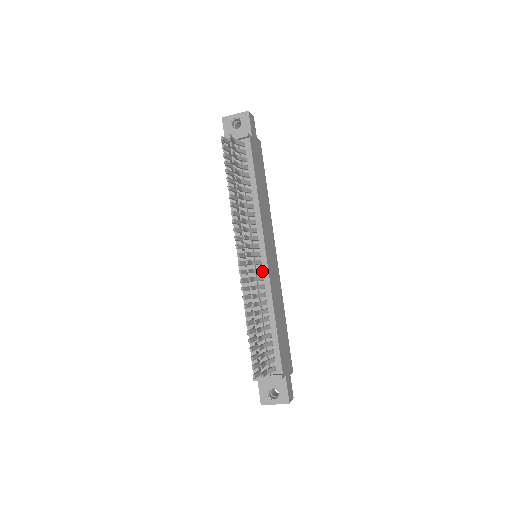
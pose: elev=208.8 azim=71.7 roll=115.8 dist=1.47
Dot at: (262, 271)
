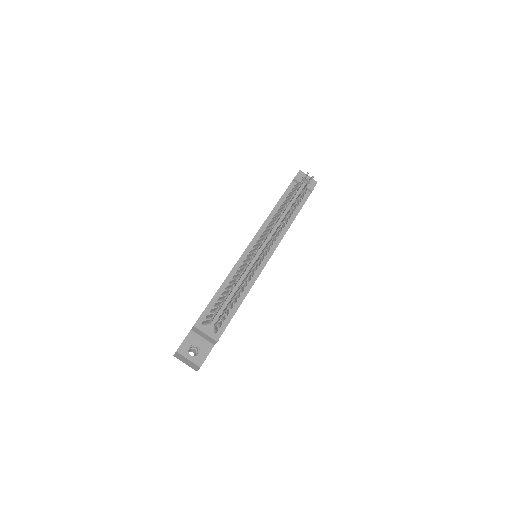
Dot at: (259, 265)
